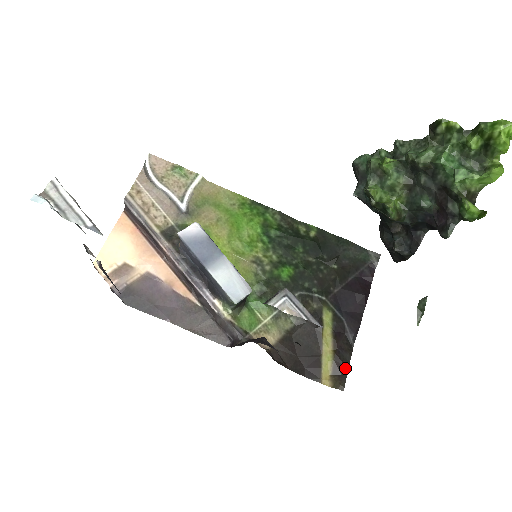
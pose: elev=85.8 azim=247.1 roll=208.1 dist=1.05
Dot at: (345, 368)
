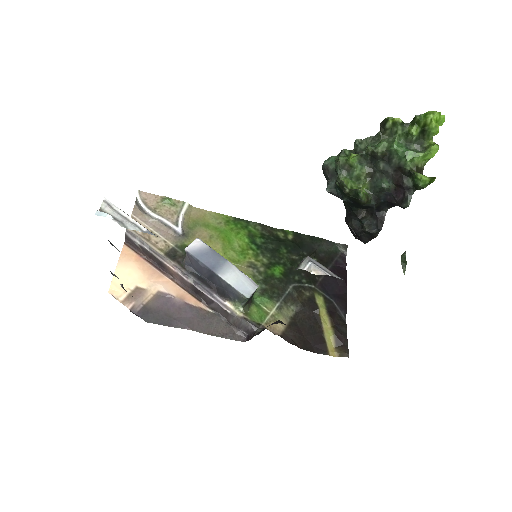
Dot at: (345, 339)
